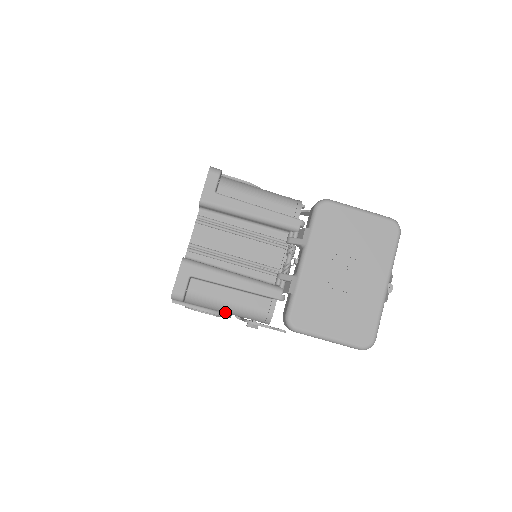
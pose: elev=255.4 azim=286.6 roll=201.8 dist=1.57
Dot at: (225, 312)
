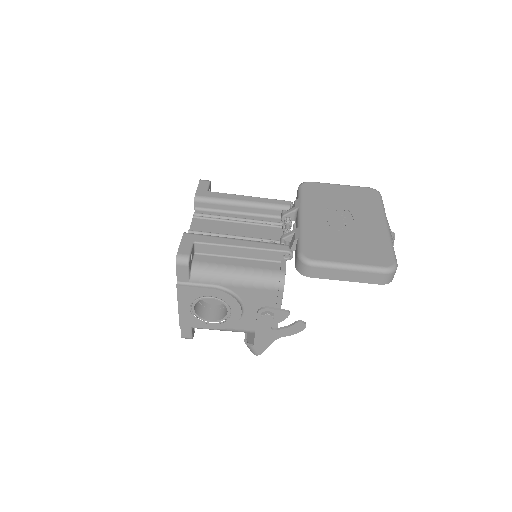
Dot at: (235, 284)
